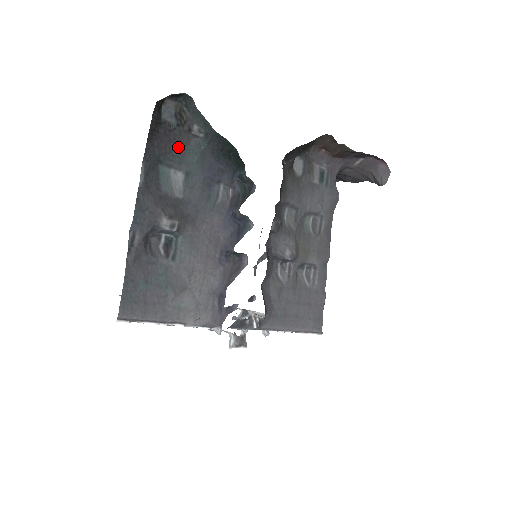
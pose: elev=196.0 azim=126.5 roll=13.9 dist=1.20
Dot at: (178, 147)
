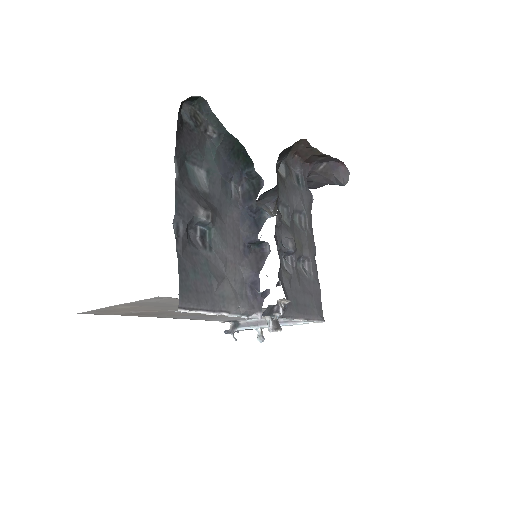
Dot at: (198, 146)
